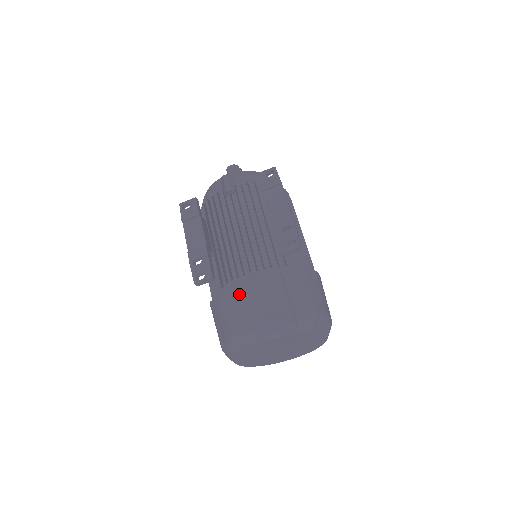
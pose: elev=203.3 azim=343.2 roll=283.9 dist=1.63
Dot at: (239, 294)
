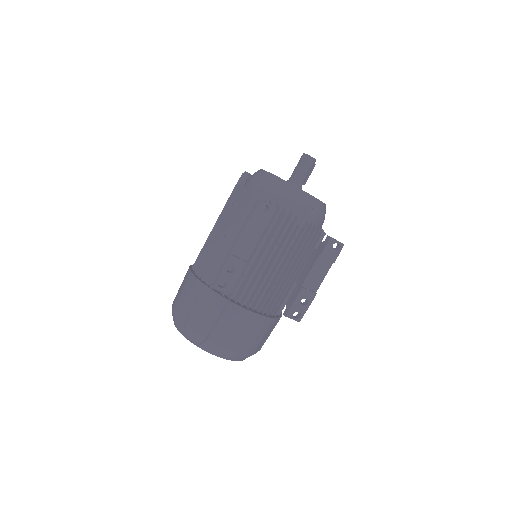
Dot at: (236, 320)
